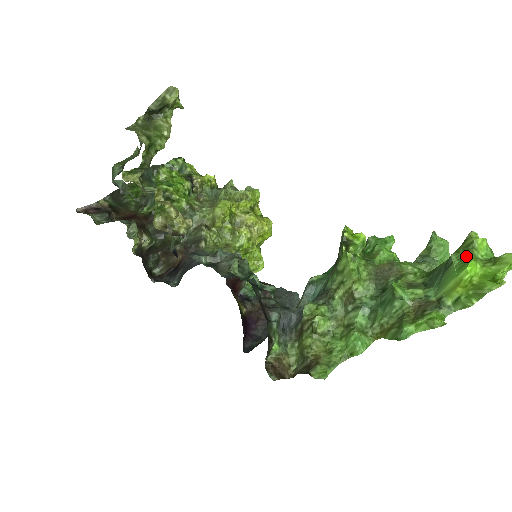
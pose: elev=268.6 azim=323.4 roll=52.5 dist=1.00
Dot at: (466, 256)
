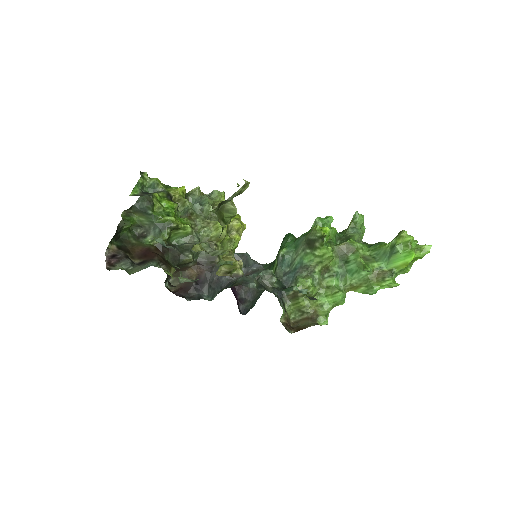
Dot at: (407, 248)
